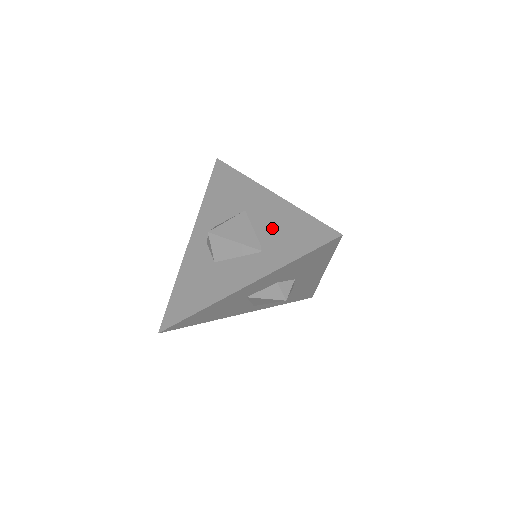
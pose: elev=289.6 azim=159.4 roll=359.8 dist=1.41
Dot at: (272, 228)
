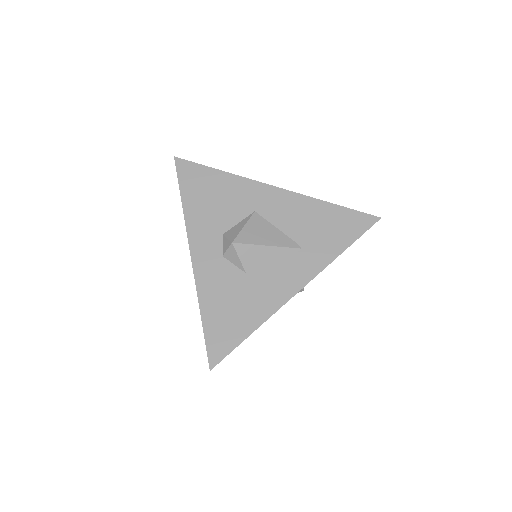
Dot at: (302, 224)
